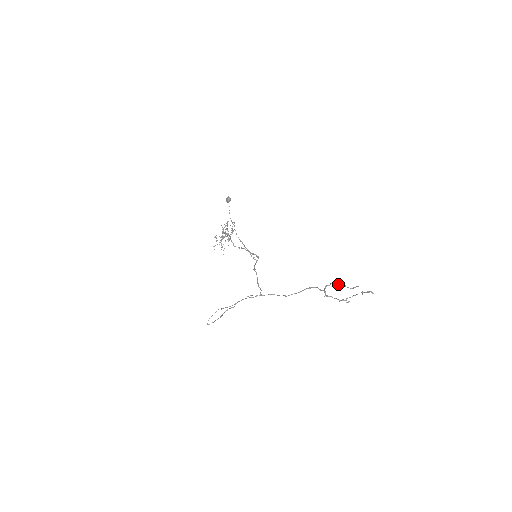
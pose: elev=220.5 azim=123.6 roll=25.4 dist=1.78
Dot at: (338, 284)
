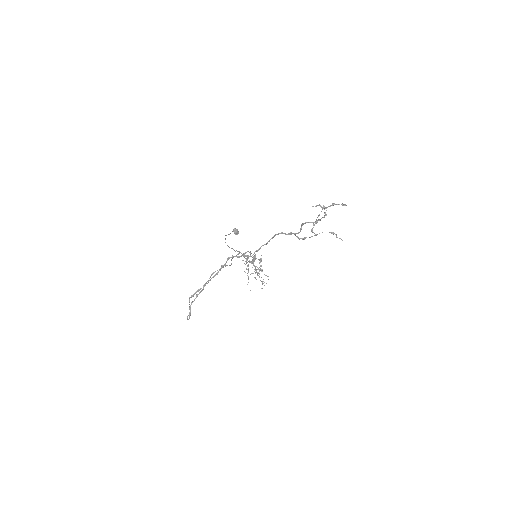
Dot at: (312, 222)
